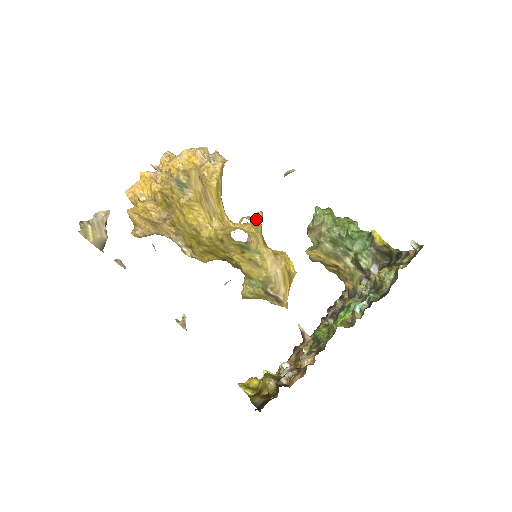
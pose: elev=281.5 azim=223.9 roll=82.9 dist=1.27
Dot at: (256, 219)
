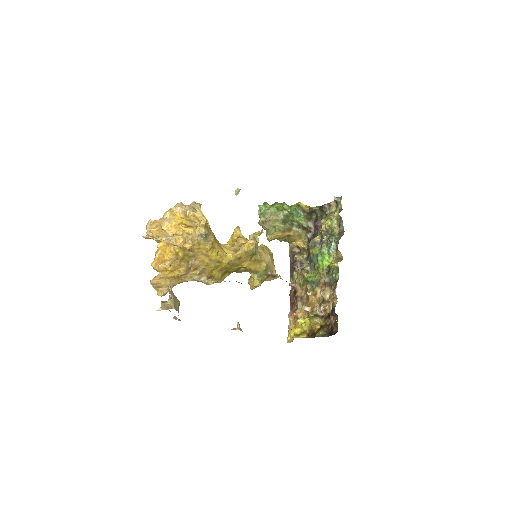
Dot at: (236, 233)
